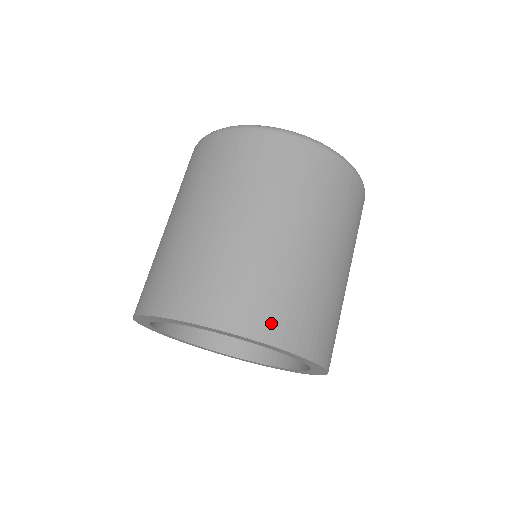
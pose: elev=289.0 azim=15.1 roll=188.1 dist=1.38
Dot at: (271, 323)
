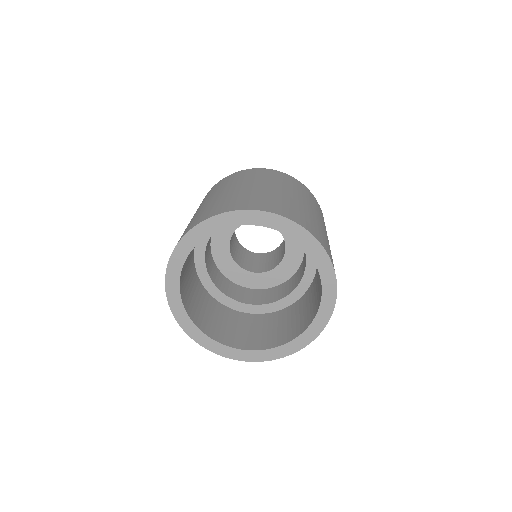
Dot at: (236, 206)
